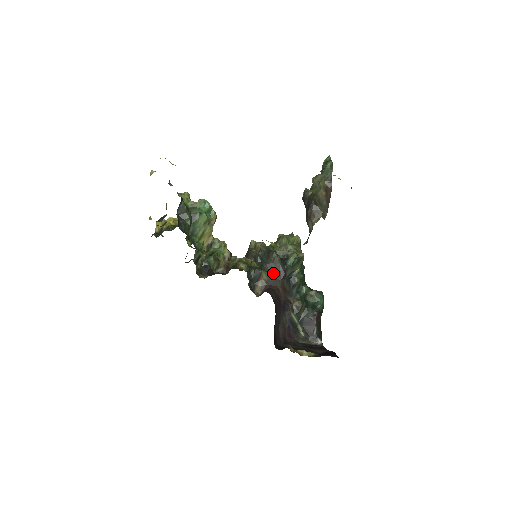
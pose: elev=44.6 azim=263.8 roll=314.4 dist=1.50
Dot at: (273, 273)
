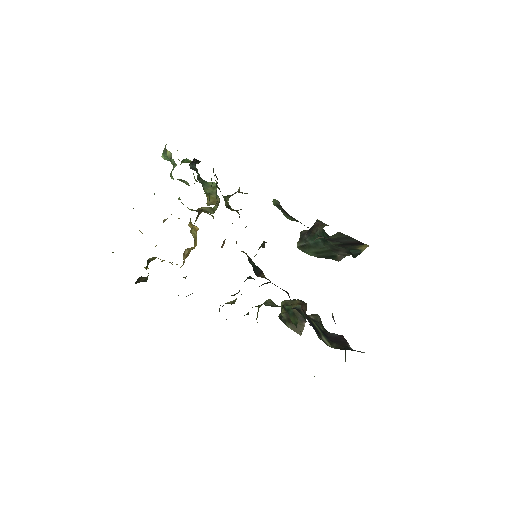
Dot at: occluded
